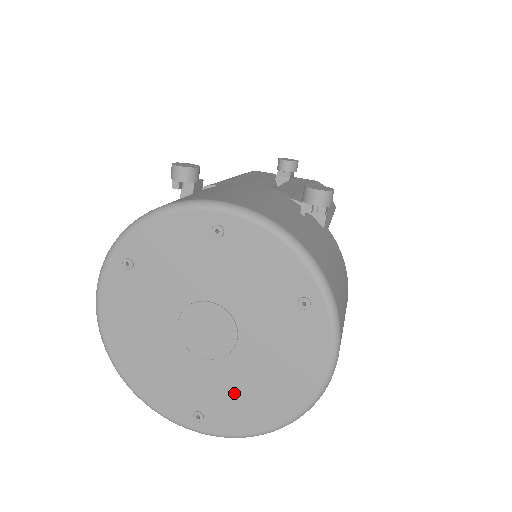
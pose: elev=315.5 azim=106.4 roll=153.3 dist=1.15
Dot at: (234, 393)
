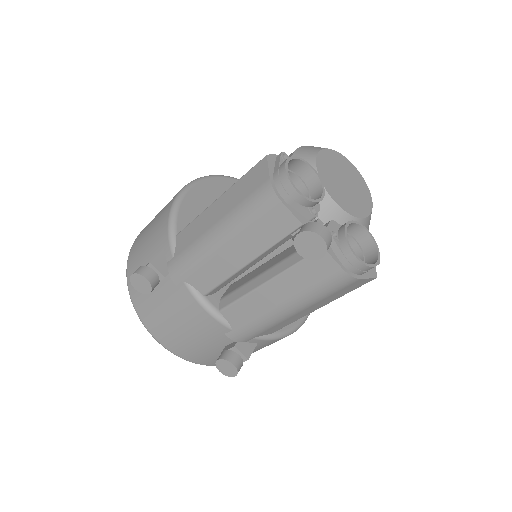
Dot at: occluded
